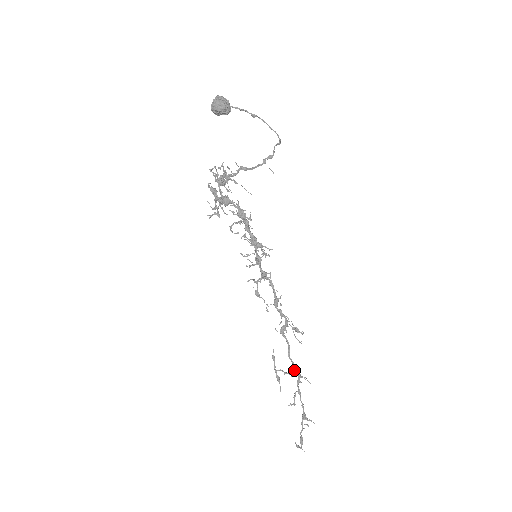
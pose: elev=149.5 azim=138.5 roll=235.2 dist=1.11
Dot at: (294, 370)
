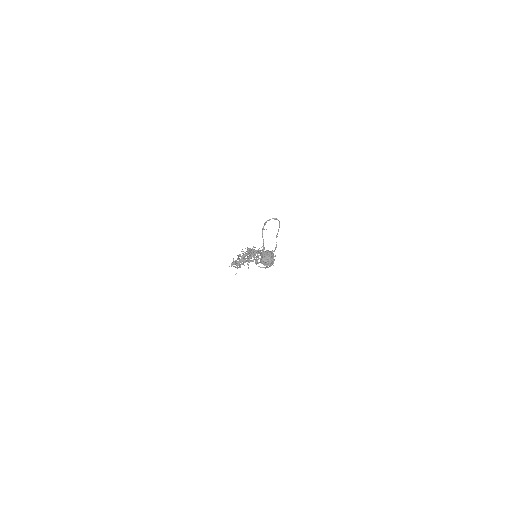
Dot at: occluded
